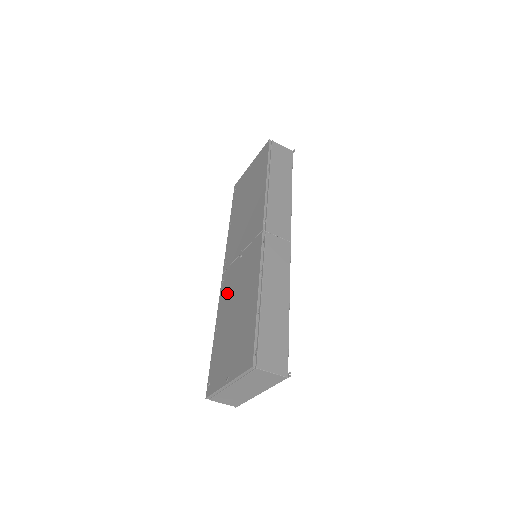
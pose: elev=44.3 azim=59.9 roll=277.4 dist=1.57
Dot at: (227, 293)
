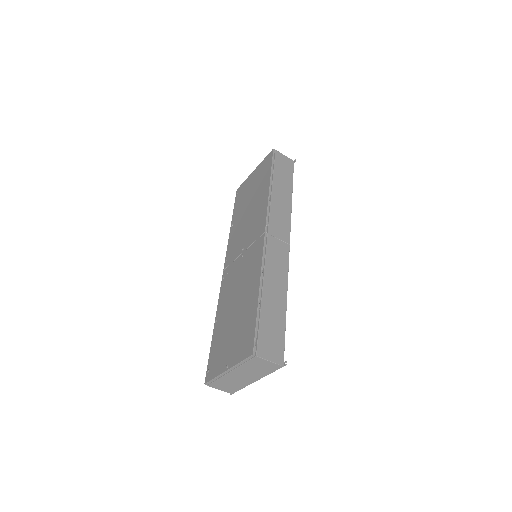
Dot at: (228, 289)
